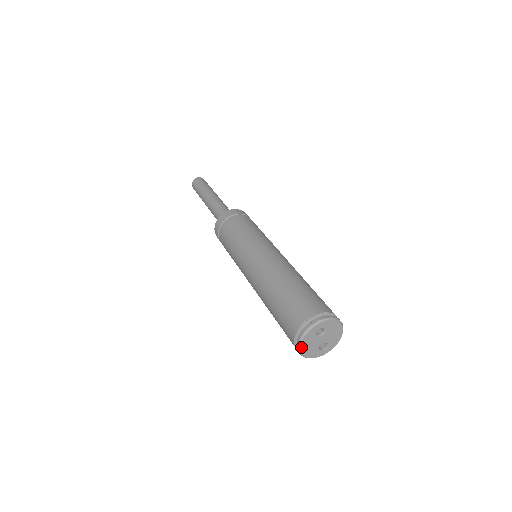
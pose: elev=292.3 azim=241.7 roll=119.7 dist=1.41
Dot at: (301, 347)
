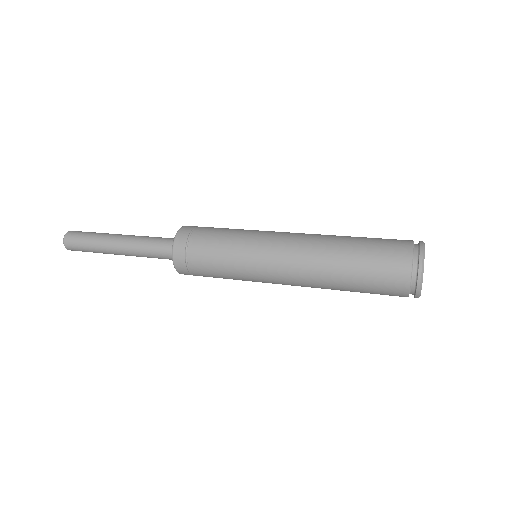
Dot at: (423, 271)
